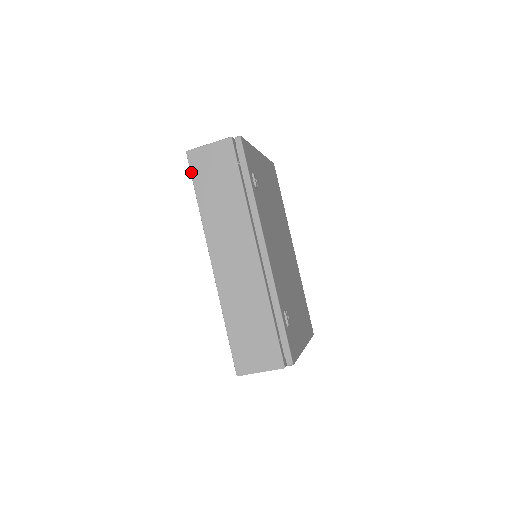
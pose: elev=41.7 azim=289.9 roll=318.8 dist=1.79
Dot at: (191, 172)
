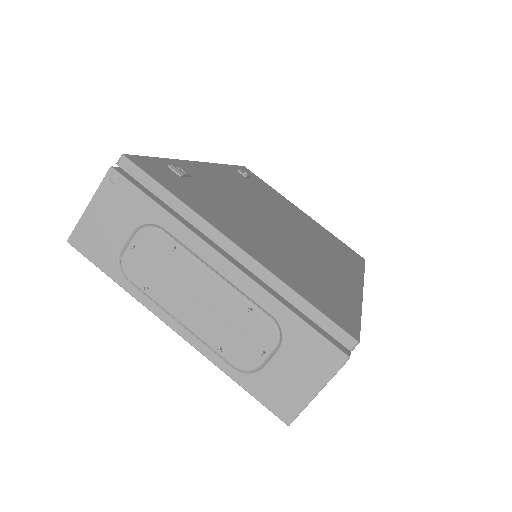
Dot at: occluded
